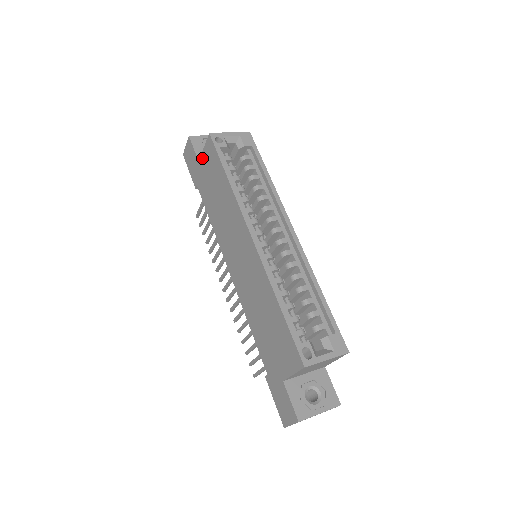
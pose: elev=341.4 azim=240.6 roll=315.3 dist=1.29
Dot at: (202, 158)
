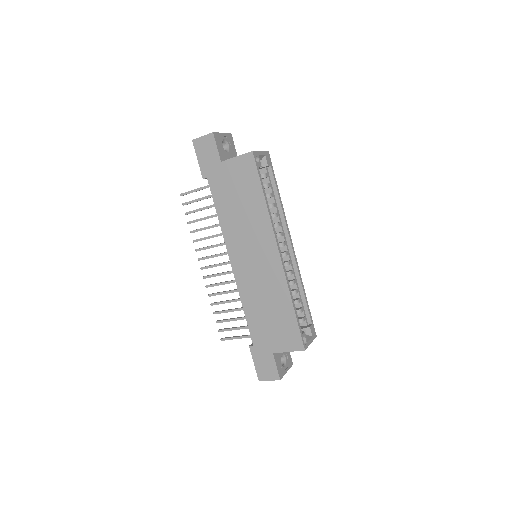
Dot at: (229, 163)
